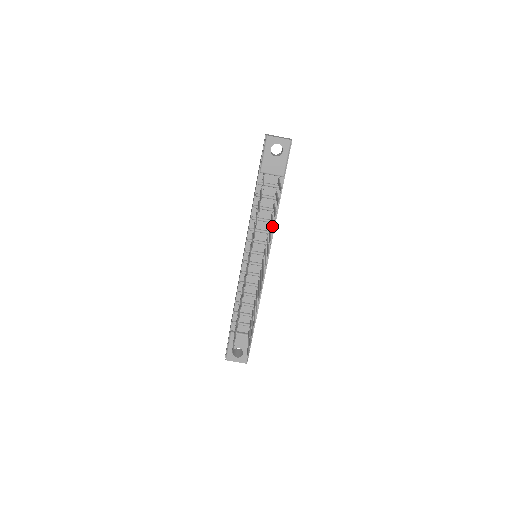
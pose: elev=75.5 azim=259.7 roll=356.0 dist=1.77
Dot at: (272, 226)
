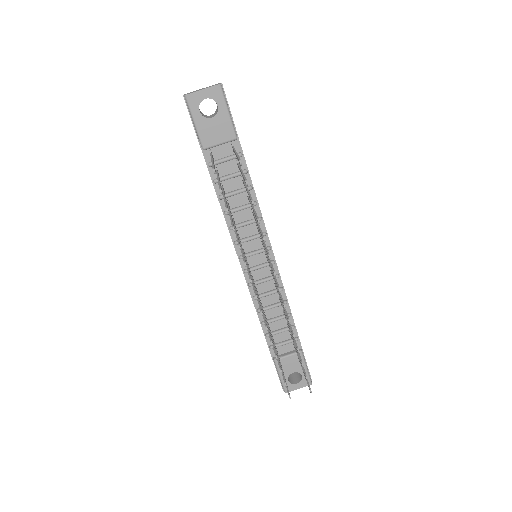
Dot at: (255, 215)
